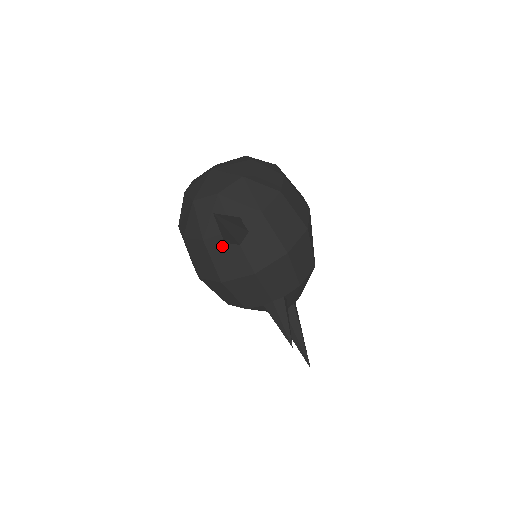
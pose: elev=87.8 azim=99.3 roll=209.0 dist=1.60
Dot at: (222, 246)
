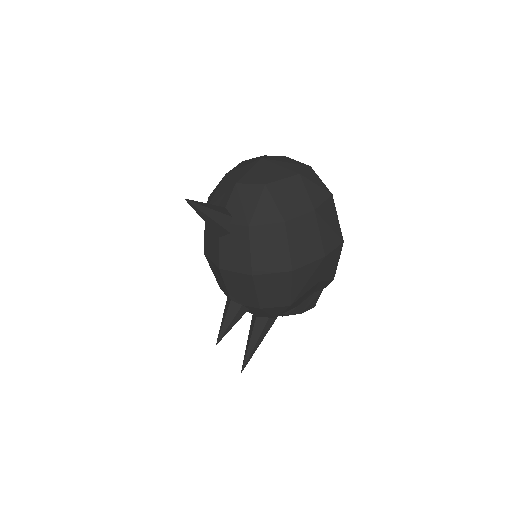
Dot at: occluded
